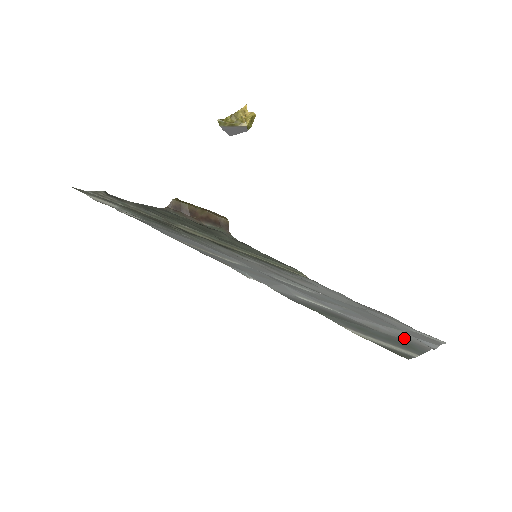
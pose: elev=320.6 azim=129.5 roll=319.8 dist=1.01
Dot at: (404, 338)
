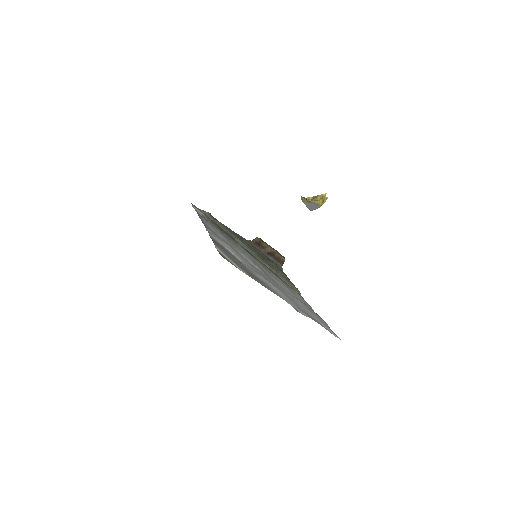
Dot at: (268, 285)
